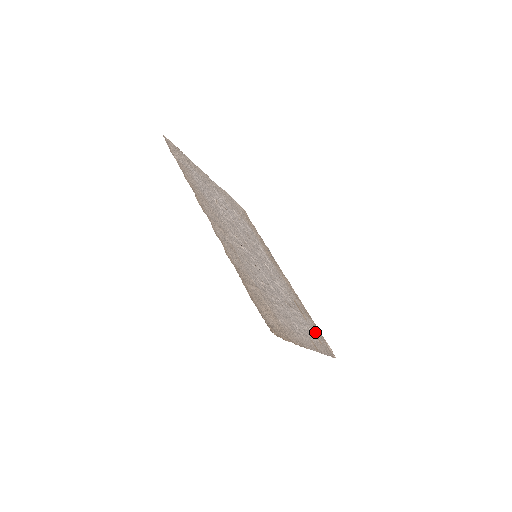
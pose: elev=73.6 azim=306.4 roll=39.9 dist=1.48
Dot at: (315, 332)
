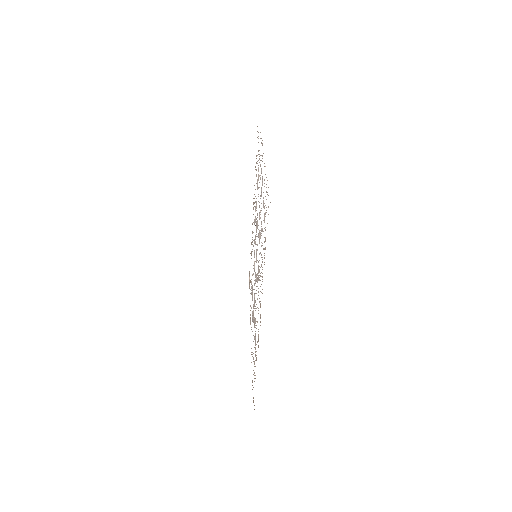
Dot at: occluded
